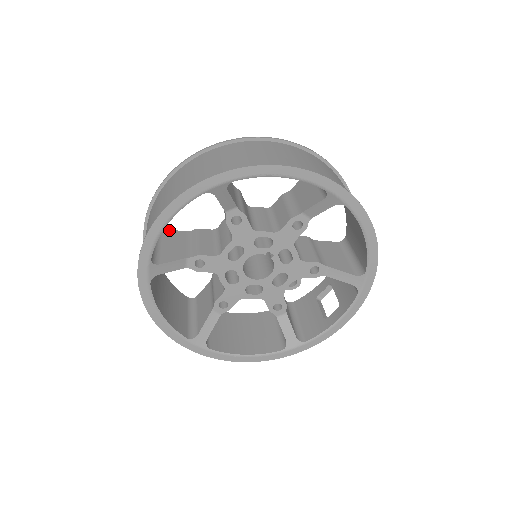
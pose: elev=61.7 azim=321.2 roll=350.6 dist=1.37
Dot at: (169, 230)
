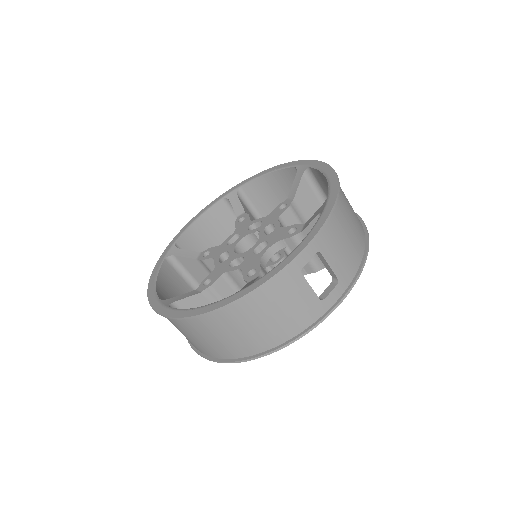
Dot at: occluded
